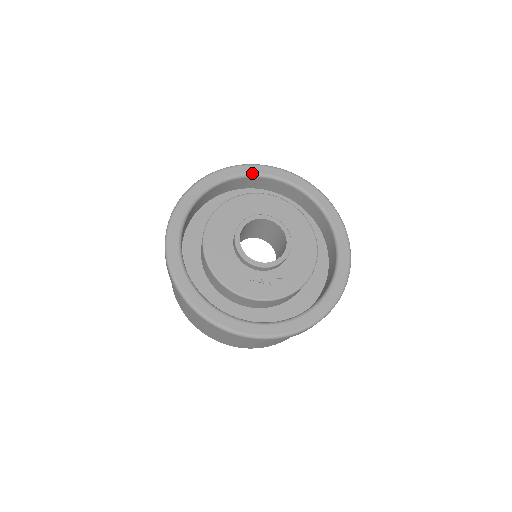
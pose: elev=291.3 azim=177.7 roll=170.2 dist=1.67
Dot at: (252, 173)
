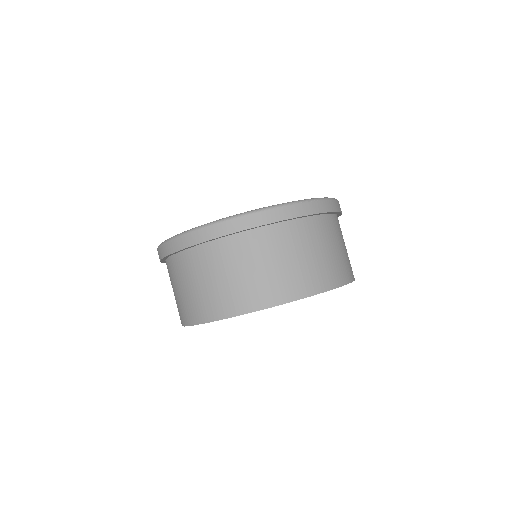
Dot at: occluded
